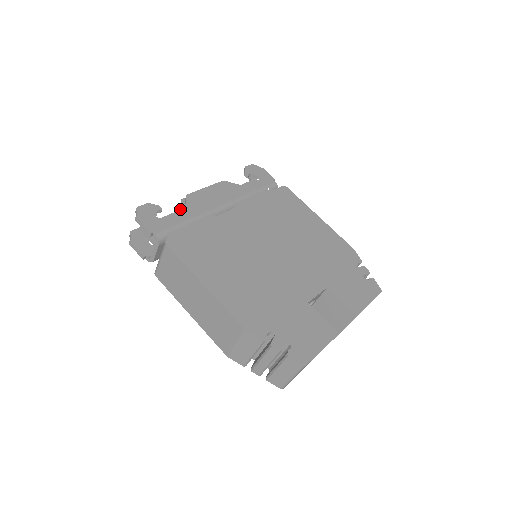
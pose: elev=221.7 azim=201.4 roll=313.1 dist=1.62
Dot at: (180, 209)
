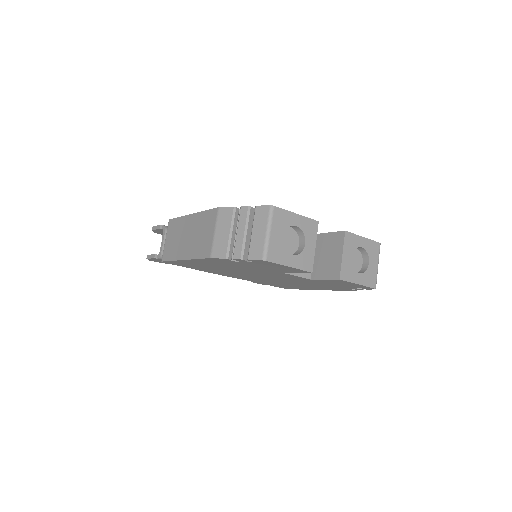
Dot at: occluded
